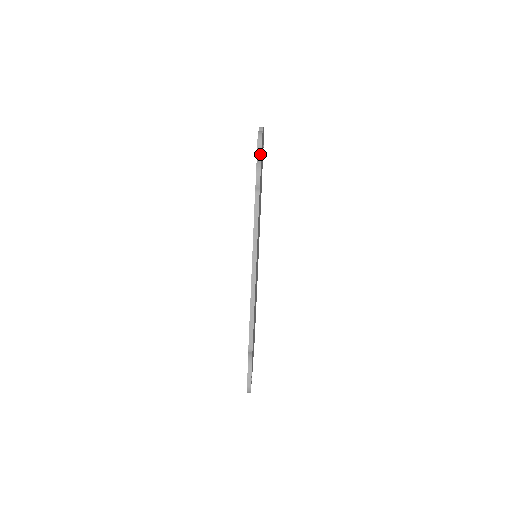
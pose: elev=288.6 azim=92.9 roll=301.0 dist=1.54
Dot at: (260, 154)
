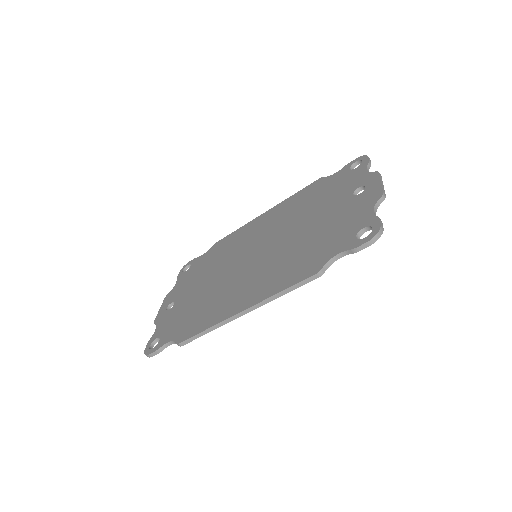
Dot at: (359, 250)
